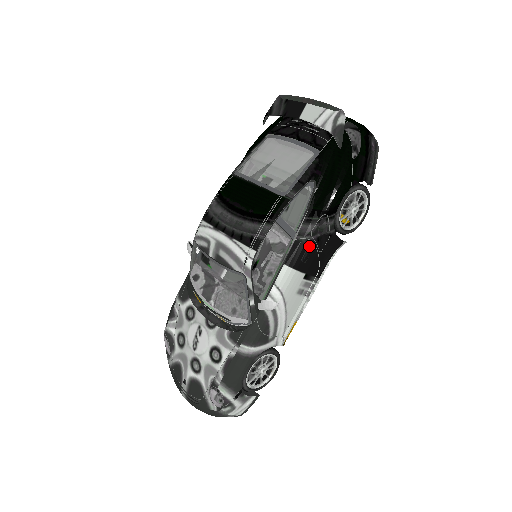
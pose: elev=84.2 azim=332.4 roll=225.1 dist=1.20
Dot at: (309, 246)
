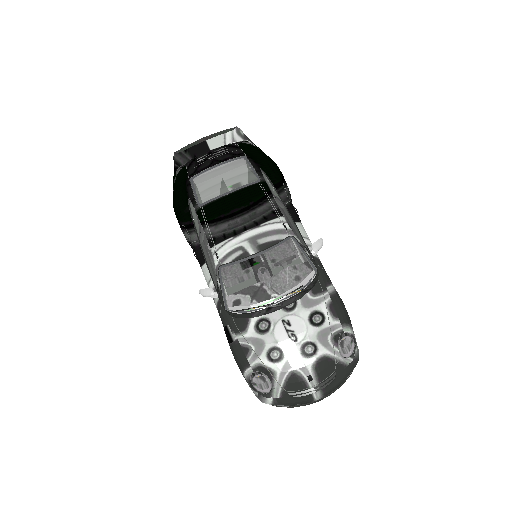
Dot at: (293, 206)
